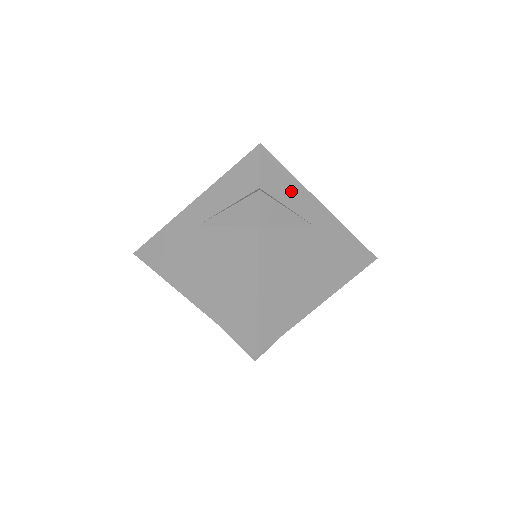
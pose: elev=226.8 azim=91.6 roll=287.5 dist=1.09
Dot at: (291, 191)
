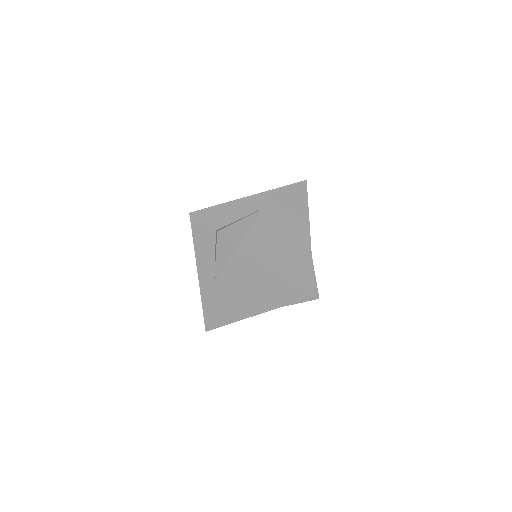
Dot at: (229, 211)
